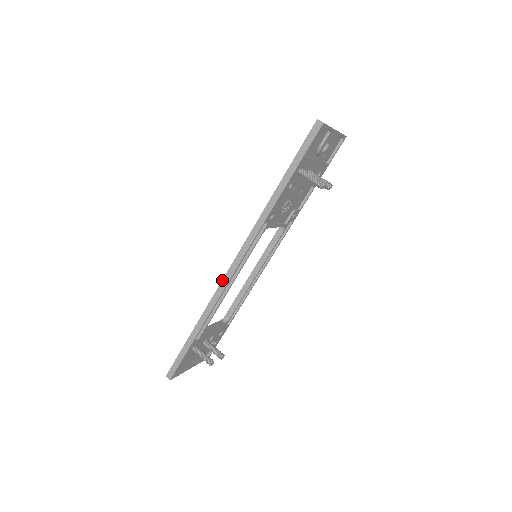
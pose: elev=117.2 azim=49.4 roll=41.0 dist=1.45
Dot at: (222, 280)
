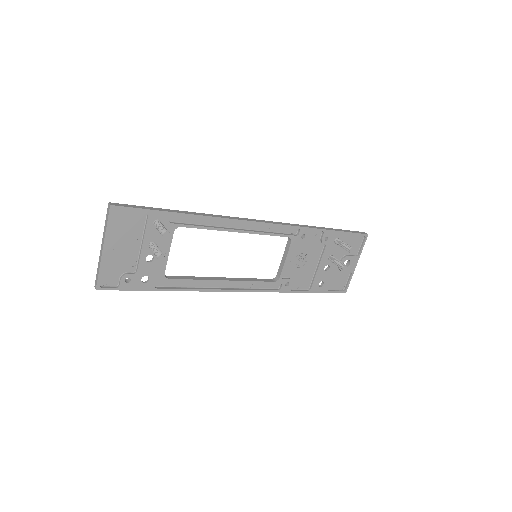
Dot at: (241, 218)
